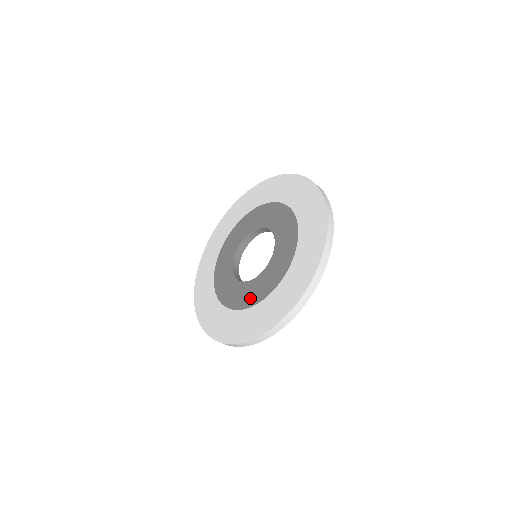
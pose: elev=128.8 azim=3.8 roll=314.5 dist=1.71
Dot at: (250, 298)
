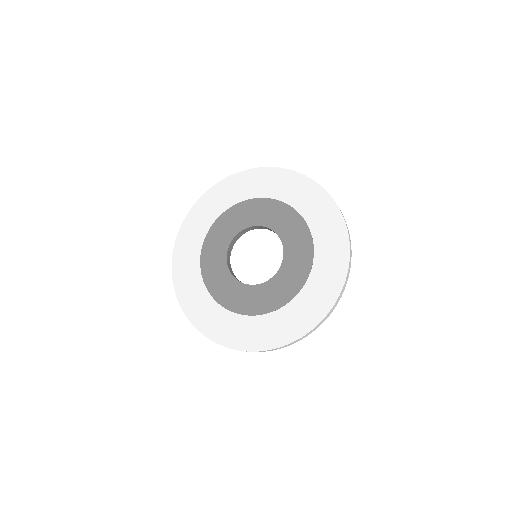
Dot at: (269, 302)
